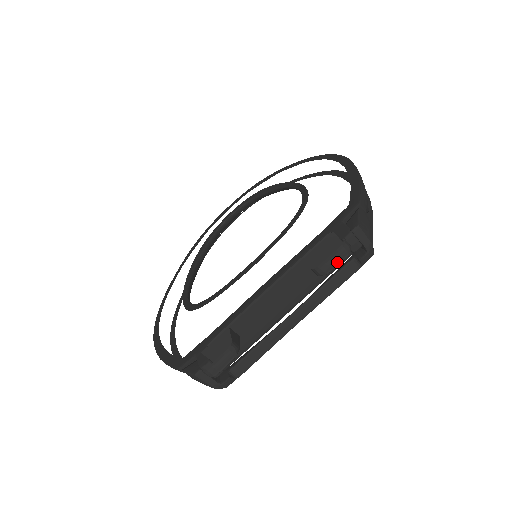
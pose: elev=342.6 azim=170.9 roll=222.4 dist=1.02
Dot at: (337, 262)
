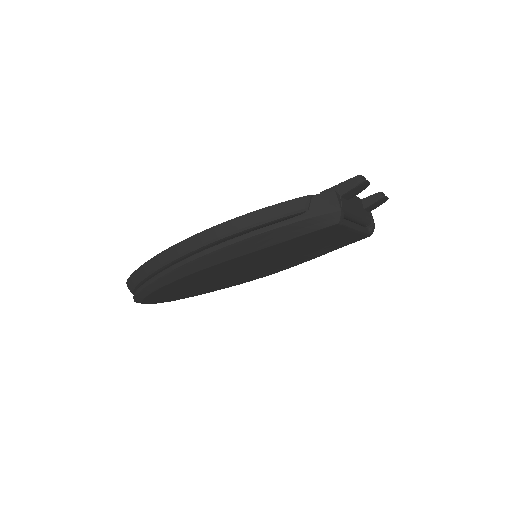
Dot at: (387, 197)
